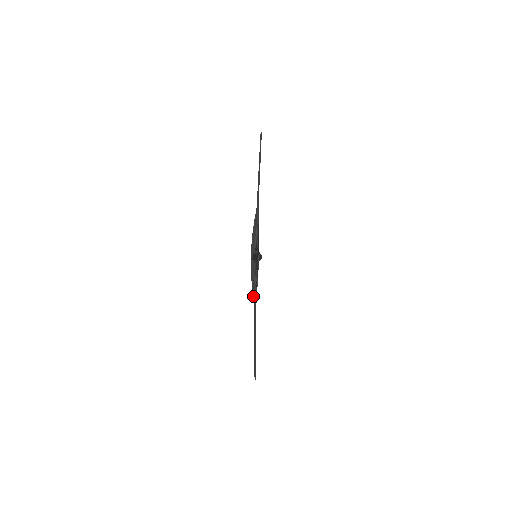
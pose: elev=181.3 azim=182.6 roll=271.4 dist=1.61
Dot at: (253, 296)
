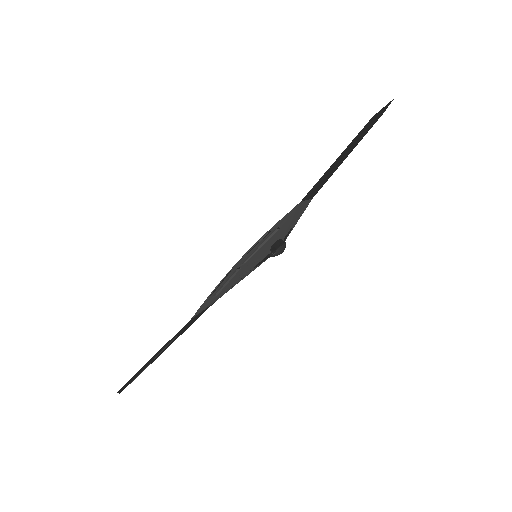
Dot at: occluded
